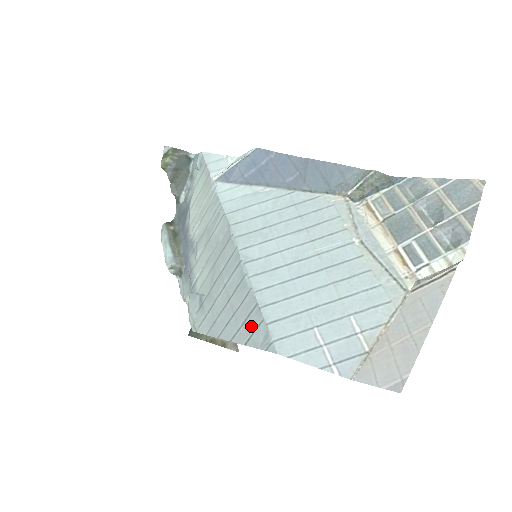
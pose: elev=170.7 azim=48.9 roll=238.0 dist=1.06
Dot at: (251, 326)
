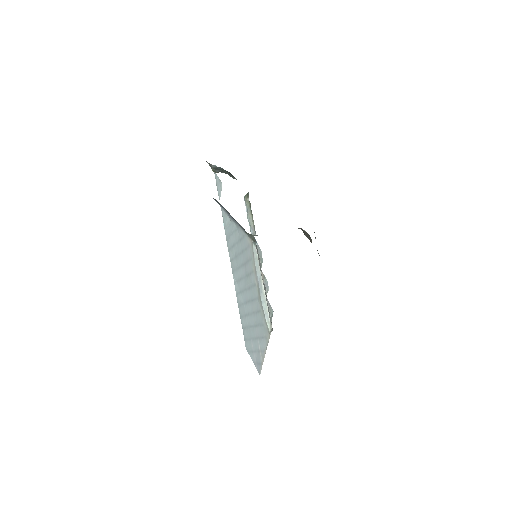
Dot at: occluded
